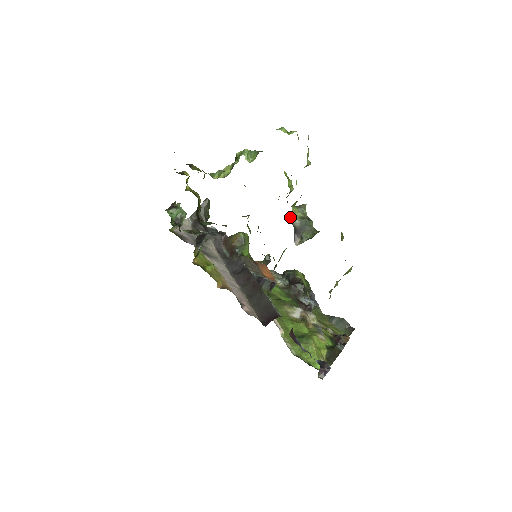
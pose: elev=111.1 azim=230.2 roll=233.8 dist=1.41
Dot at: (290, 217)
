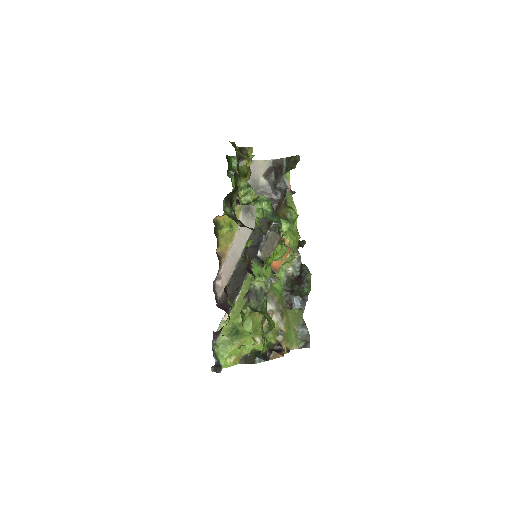
Dot at: (252, 281)
